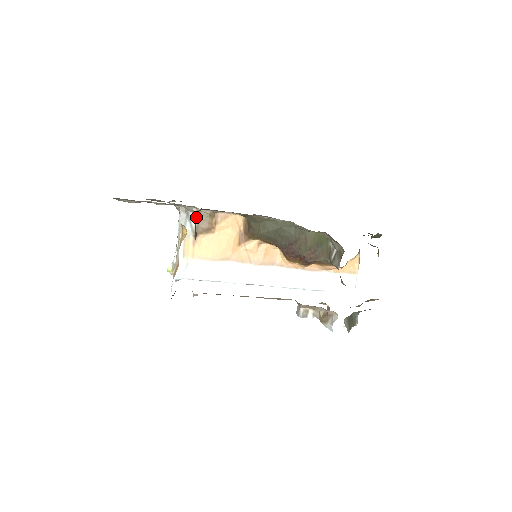
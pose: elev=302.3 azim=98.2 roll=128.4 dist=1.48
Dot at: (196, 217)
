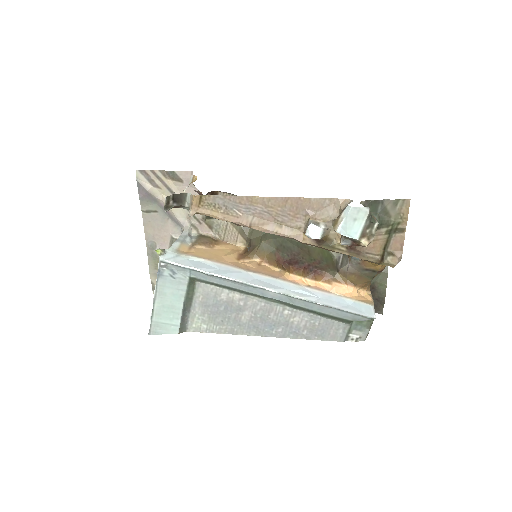
Dot at: (197, 237)
